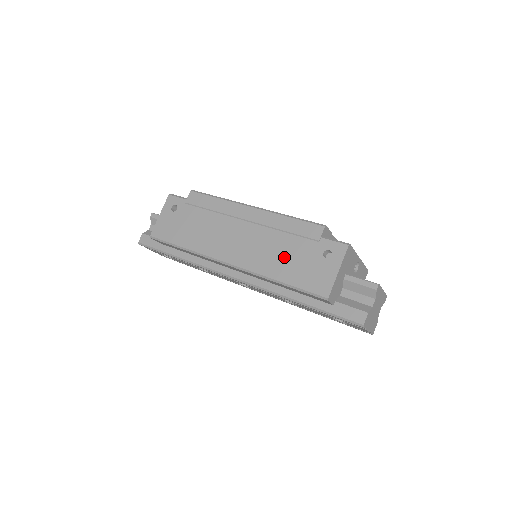
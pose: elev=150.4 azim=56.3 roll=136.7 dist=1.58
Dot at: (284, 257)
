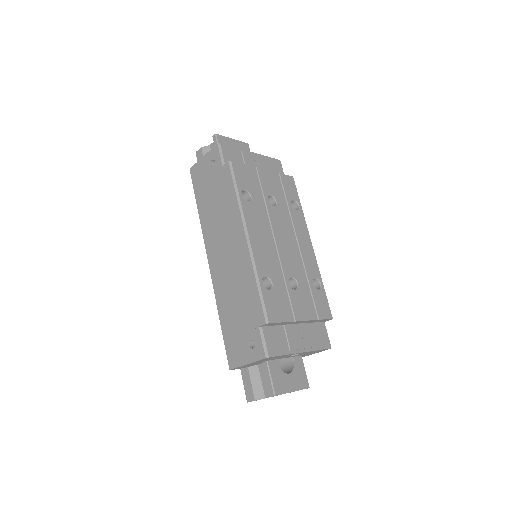
Dot at: (233, 307)
